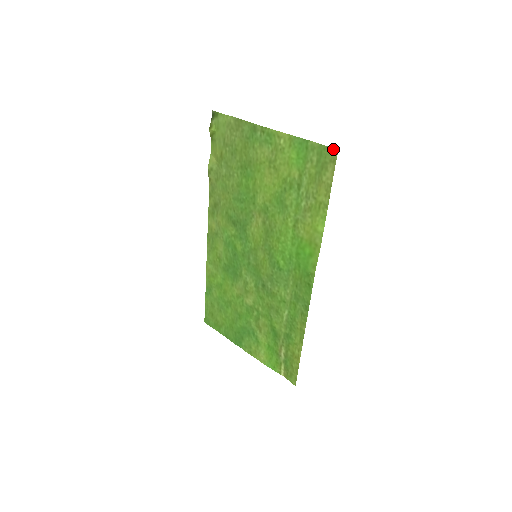
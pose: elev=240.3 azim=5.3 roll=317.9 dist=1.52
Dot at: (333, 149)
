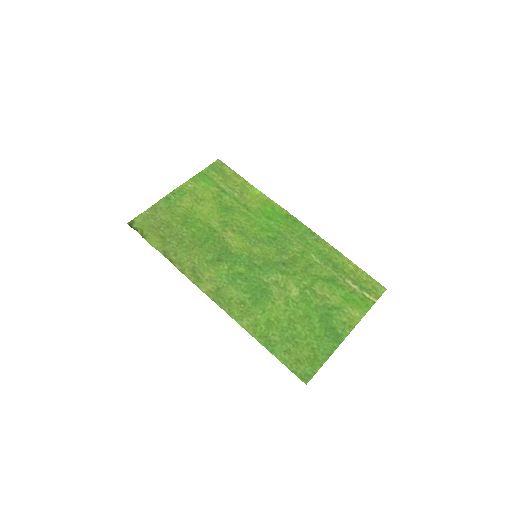
Dot at: (216, 161)
